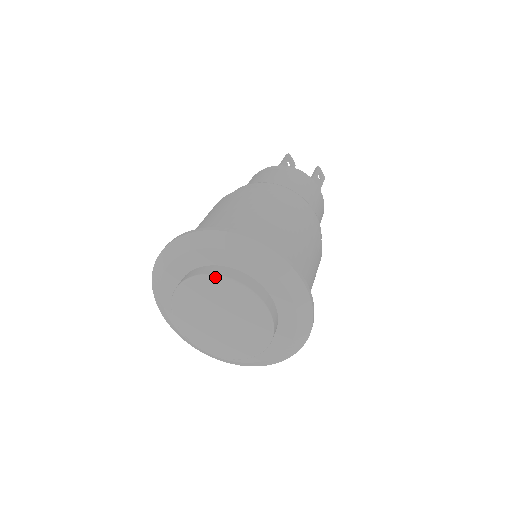
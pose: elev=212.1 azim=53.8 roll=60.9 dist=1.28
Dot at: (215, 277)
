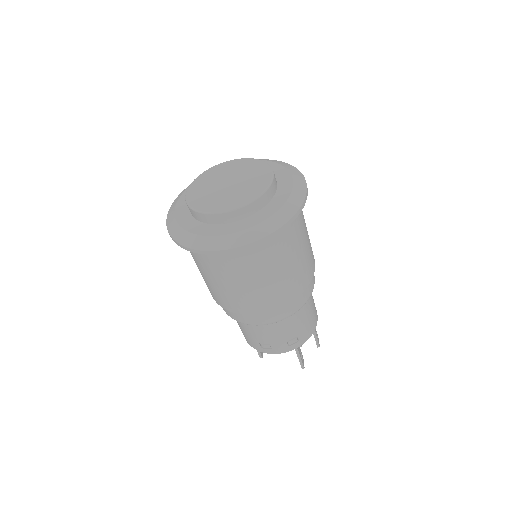
Dot at: (249, 159)
